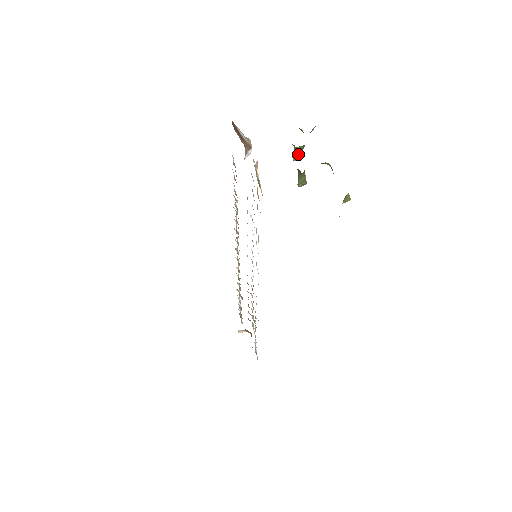
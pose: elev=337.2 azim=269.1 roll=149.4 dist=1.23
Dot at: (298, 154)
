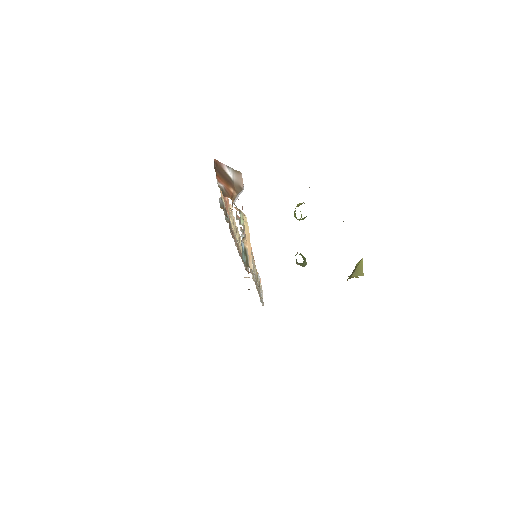
Dot at: occluded
